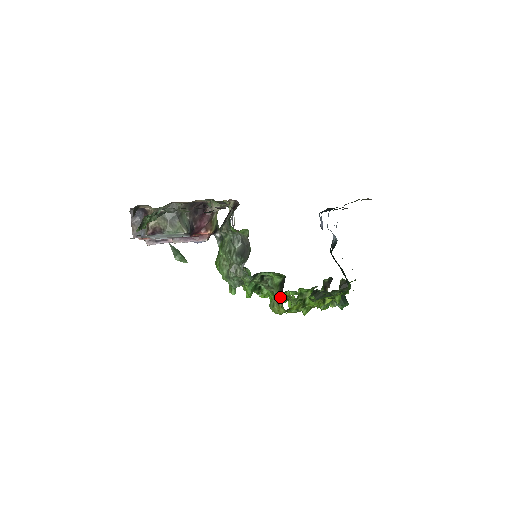
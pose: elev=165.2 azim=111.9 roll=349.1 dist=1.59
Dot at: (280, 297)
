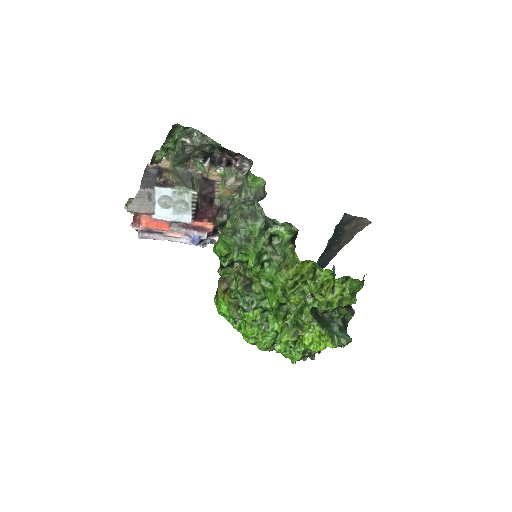
Dot at: (291, 251)
